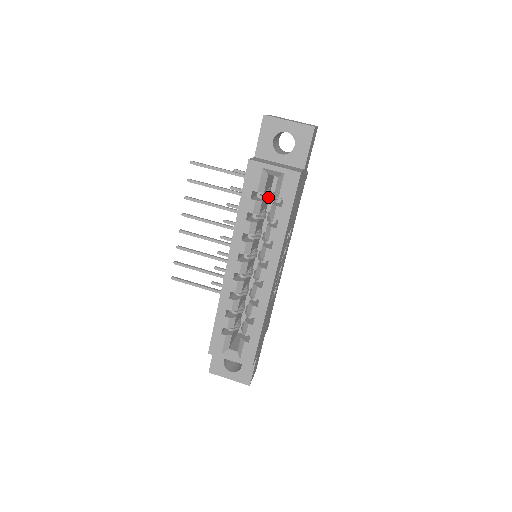
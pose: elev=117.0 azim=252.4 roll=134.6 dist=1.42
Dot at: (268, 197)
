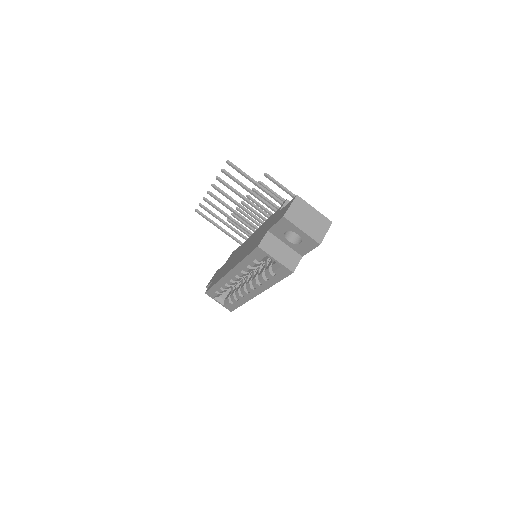
Dot at: occluded
